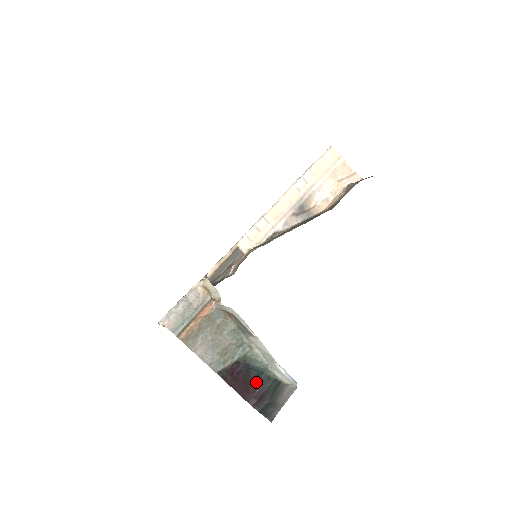
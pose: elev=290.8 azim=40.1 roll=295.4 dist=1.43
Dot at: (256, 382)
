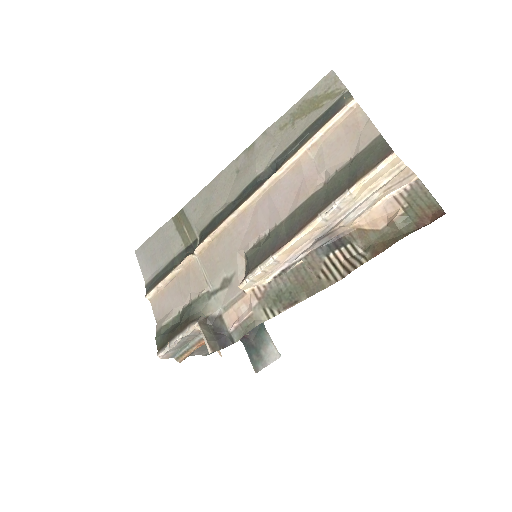
Dot at: occluded
